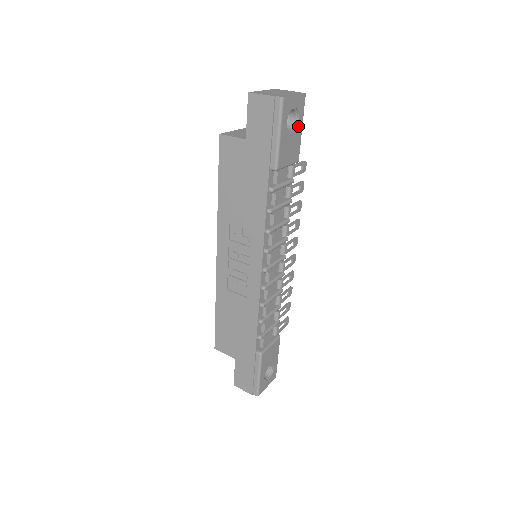
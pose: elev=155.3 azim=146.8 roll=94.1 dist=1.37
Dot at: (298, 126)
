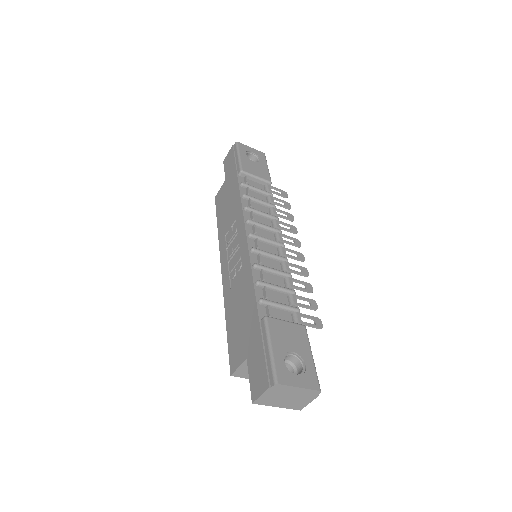
Dot at: (262, 164)
